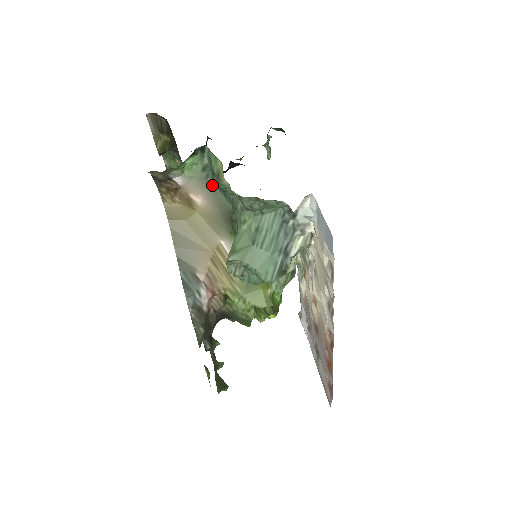
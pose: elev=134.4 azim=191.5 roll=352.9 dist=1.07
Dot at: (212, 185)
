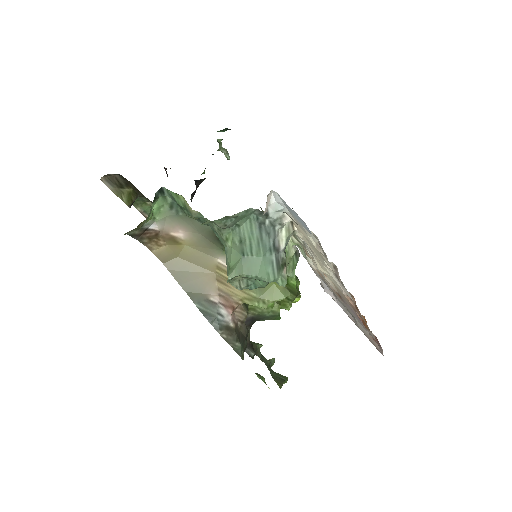
Dot at: (185, 217)
